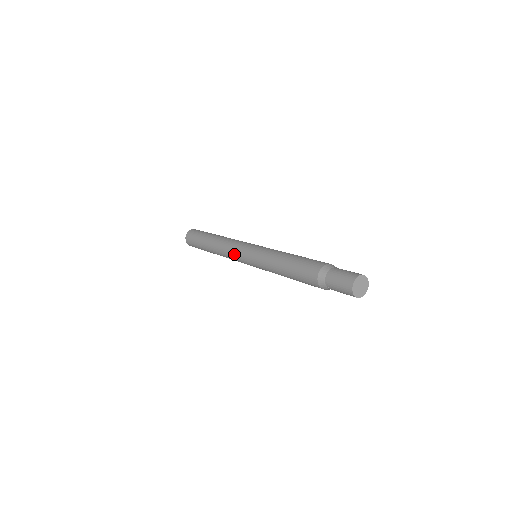
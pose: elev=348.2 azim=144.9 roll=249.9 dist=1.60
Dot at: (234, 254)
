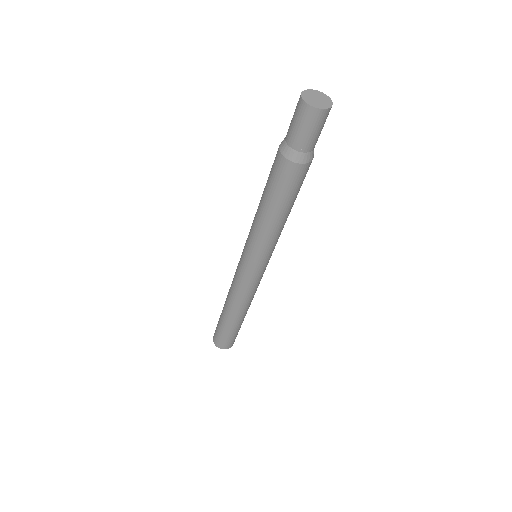
Dot at: (236, 274)
